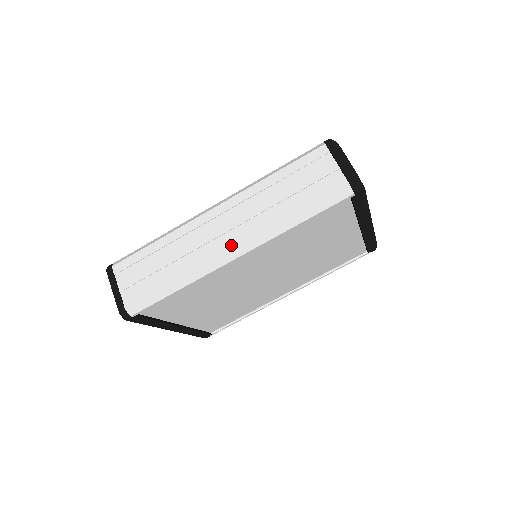
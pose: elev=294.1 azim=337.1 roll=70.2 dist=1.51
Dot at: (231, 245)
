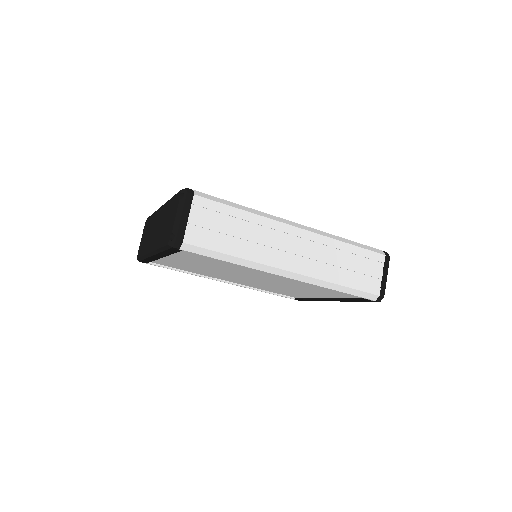
Dot at: (293, 267)
